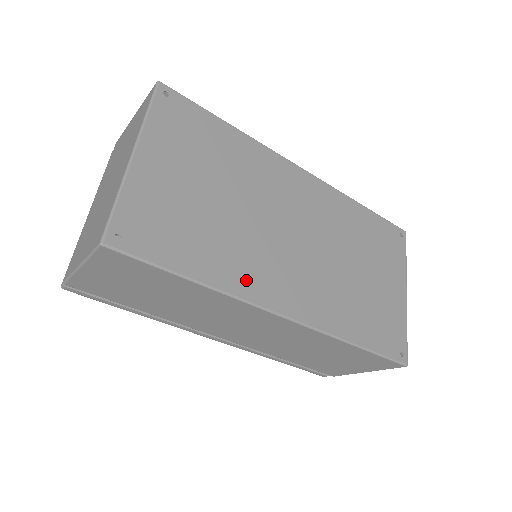
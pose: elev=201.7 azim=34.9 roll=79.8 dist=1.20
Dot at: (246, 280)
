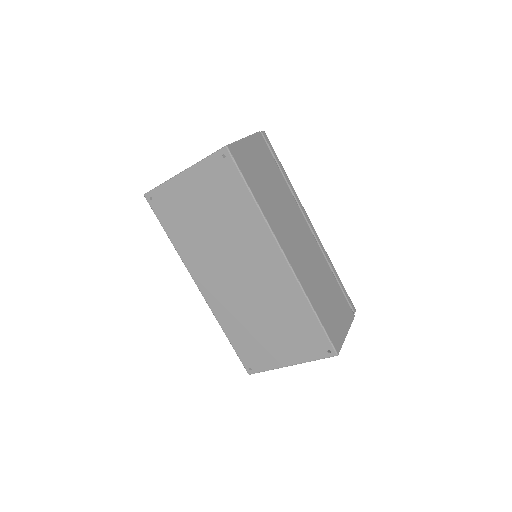
Dot at: (193, 261)
